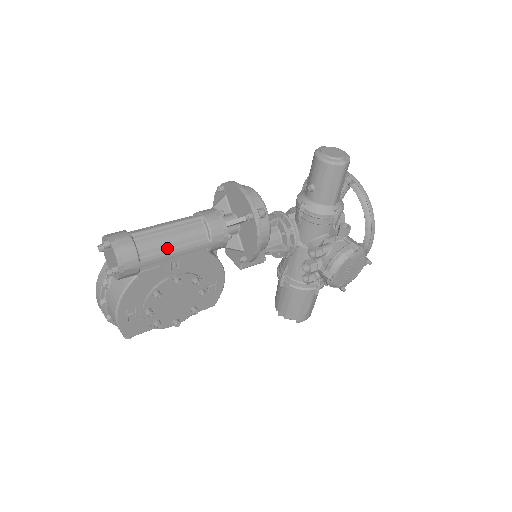
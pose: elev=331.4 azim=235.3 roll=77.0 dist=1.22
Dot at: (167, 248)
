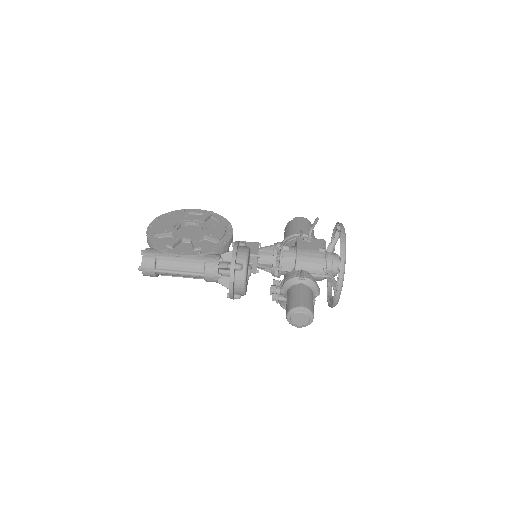
Dot at: occluded
